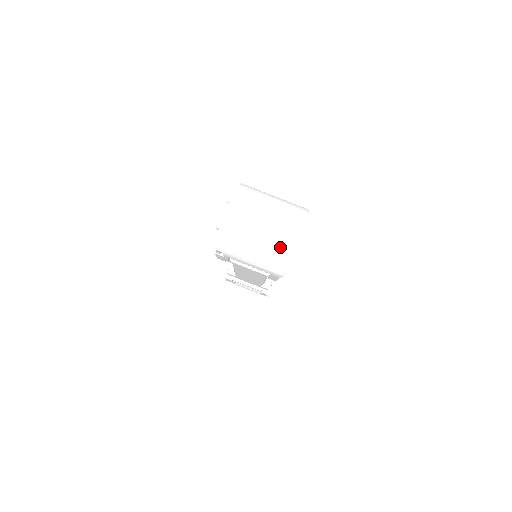
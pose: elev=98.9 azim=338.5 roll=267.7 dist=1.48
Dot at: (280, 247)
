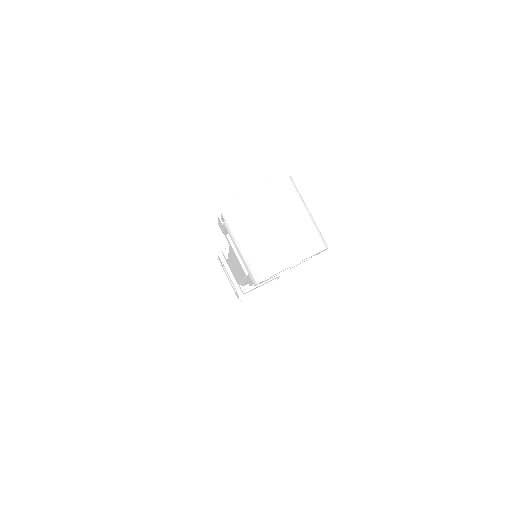
Dot at: (275, 256)
